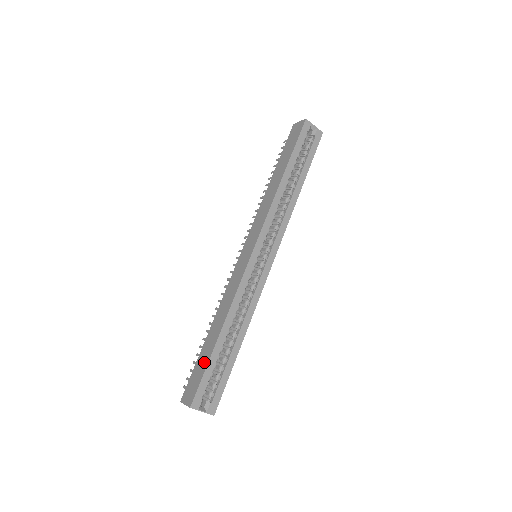
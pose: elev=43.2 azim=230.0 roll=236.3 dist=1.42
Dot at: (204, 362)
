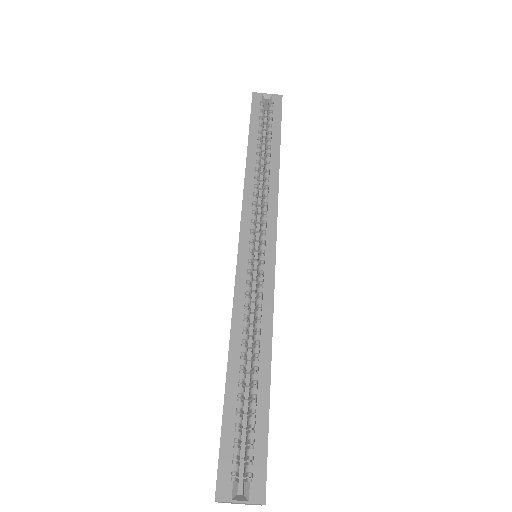
Dot at: occluded
